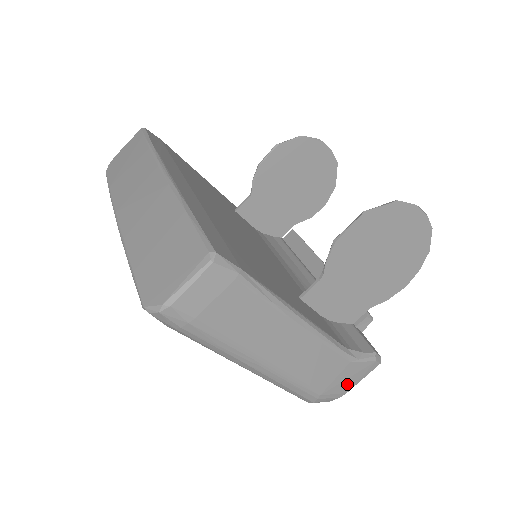
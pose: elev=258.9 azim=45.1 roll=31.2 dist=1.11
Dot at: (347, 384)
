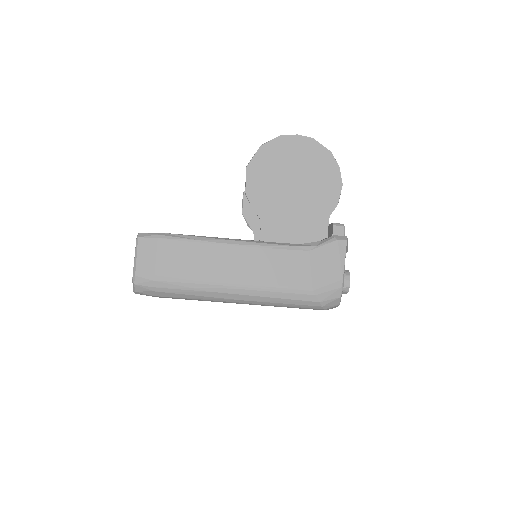
Dot at: (332, 271)
